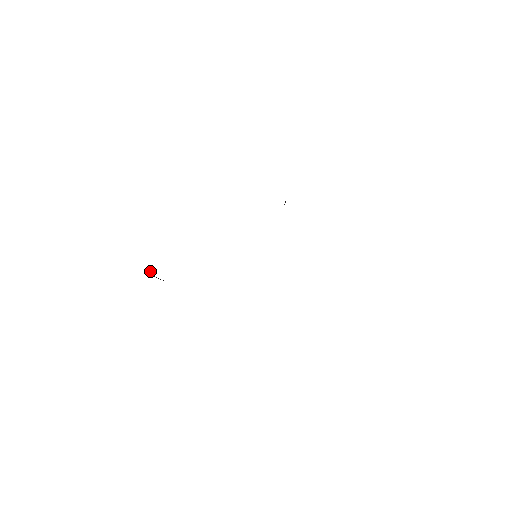
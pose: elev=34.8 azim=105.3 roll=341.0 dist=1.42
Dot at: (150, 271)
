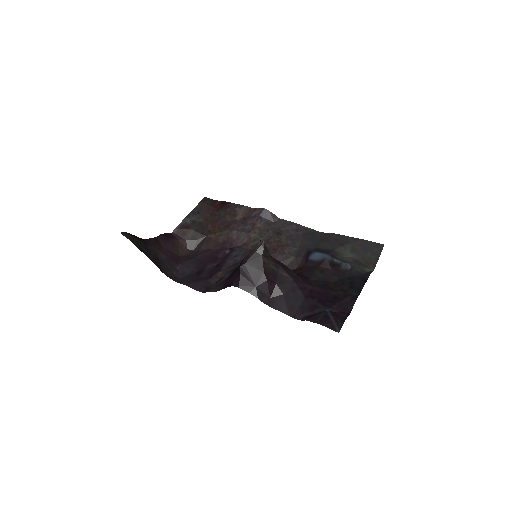
Dot at: (182, 241)
